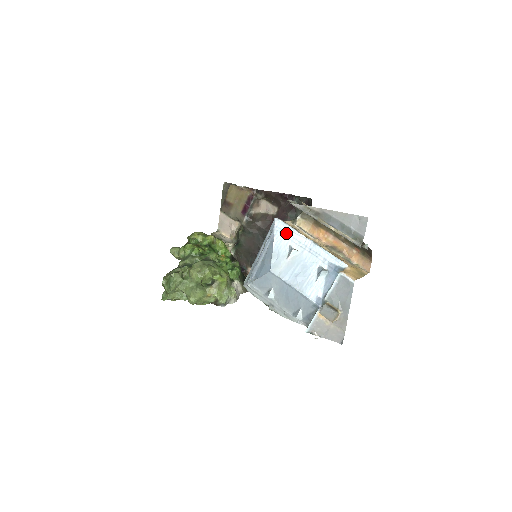
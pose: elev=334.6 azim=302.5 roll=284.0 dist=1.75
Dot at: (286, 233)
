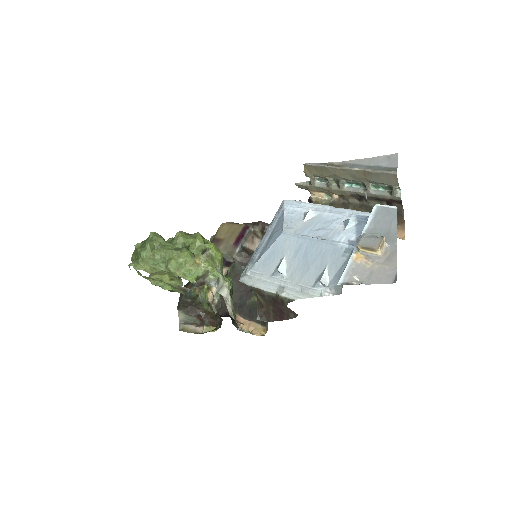
Dot at: (299, 205)
